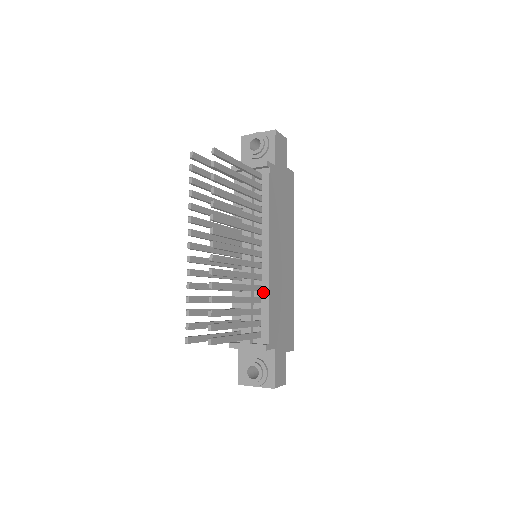
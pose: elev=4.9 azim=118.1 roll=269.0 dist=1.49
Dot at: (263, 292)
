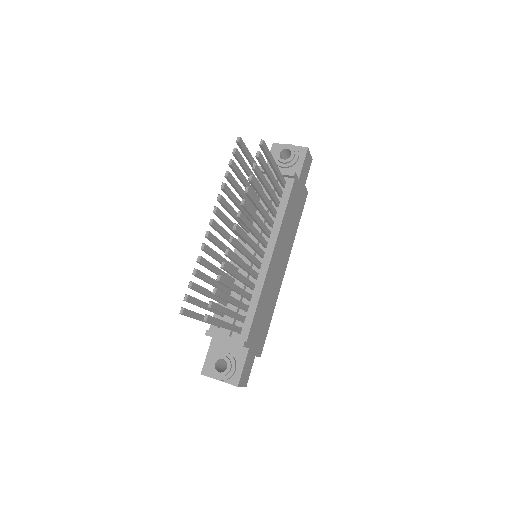
Dot at: (255, 291)
